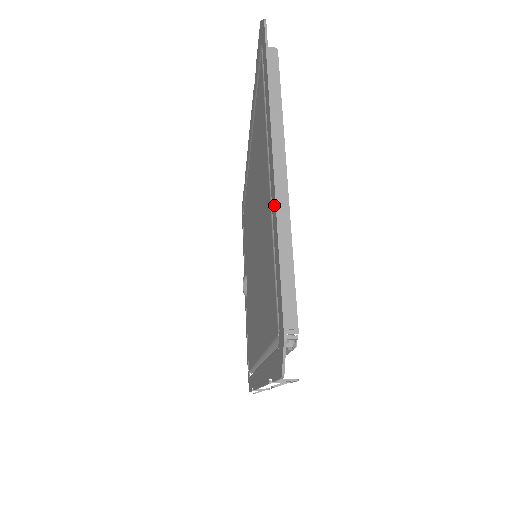
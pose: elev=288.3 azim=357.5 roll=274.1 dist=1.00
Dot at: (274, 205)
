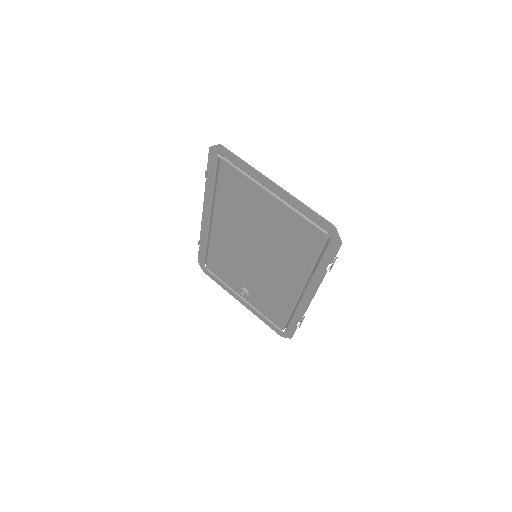
Dot at: (289, 197)
